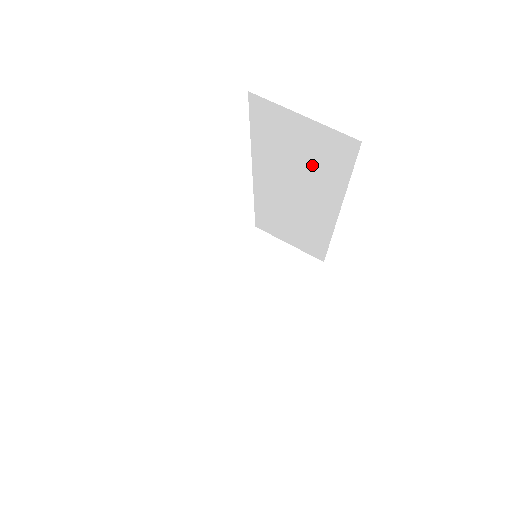
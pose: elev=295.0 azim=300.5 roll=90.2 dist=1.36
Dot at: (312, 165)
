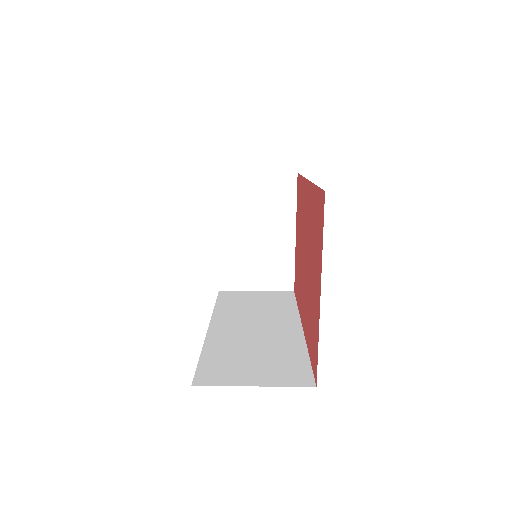
Dot at: occluded
